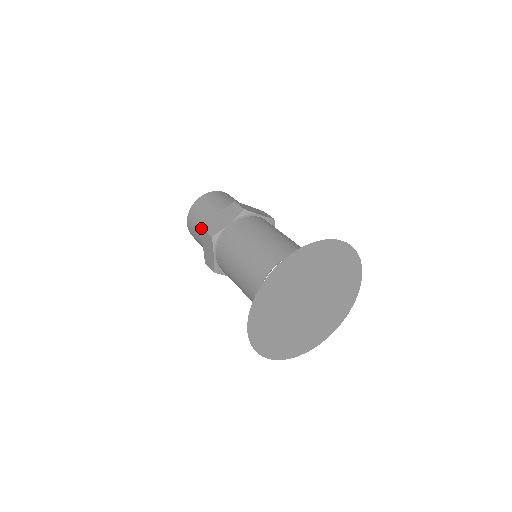
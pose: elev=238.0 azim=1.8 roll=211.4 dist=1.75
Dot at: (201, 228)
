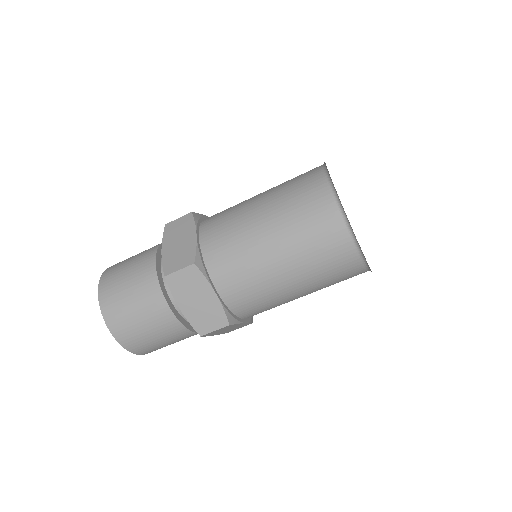
Dot at: (150, 298)
